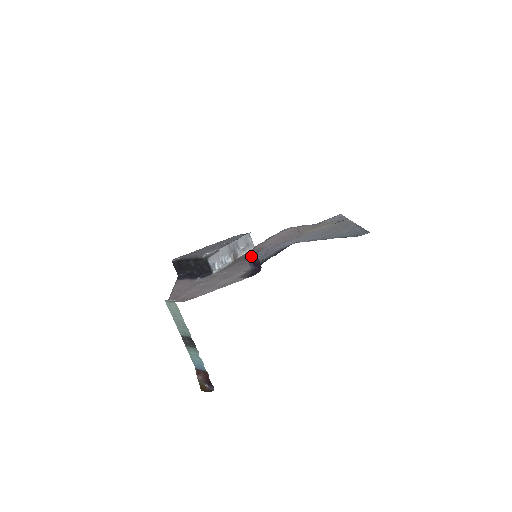
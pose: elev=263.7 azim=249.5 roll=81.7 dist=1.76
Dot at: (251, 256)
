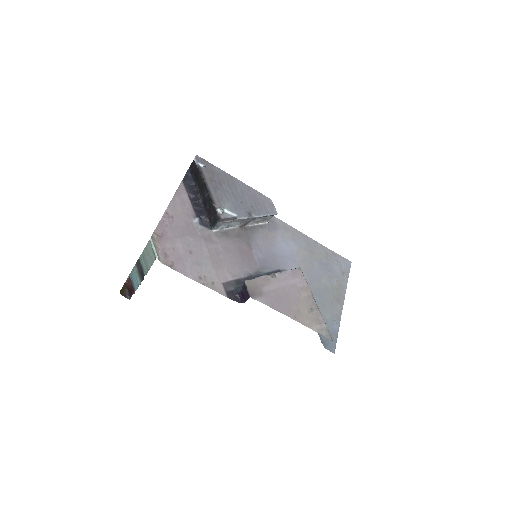
Dot at: (246, 289)
